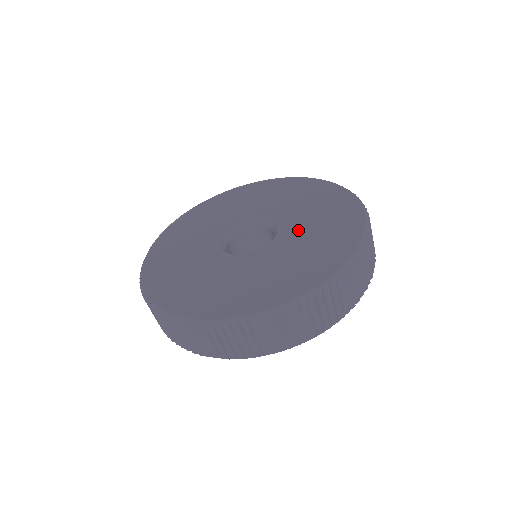
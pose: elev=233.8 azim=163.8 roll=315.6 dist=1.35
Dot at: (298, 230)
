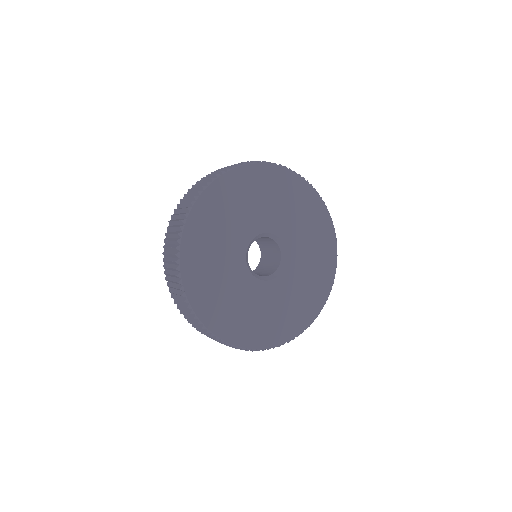
Dot at: (291, 228)
